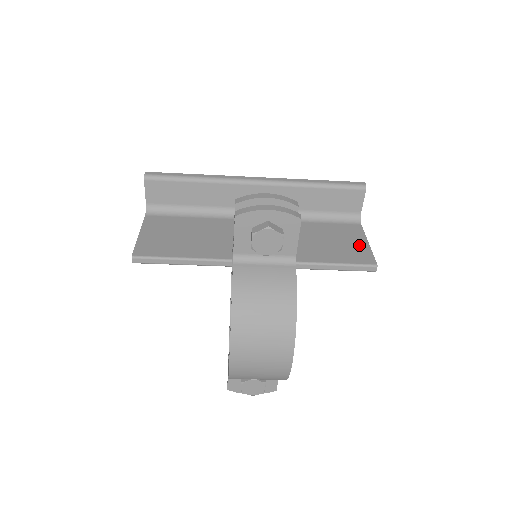
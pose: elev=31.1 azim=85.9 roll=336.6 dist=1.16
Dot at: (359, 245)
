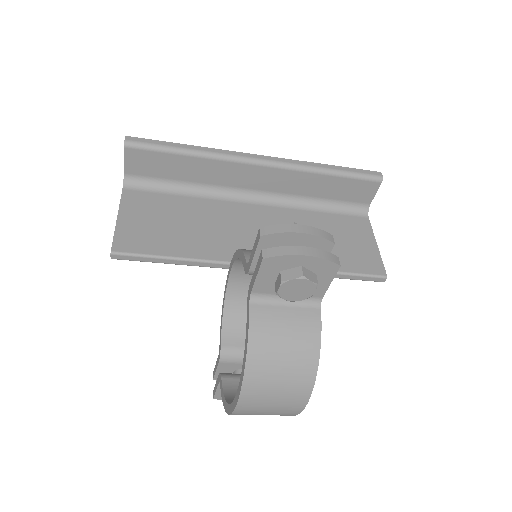
Dot at: (367, 247)
